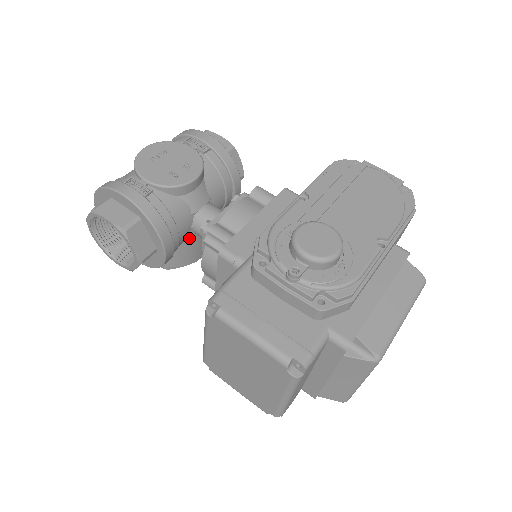
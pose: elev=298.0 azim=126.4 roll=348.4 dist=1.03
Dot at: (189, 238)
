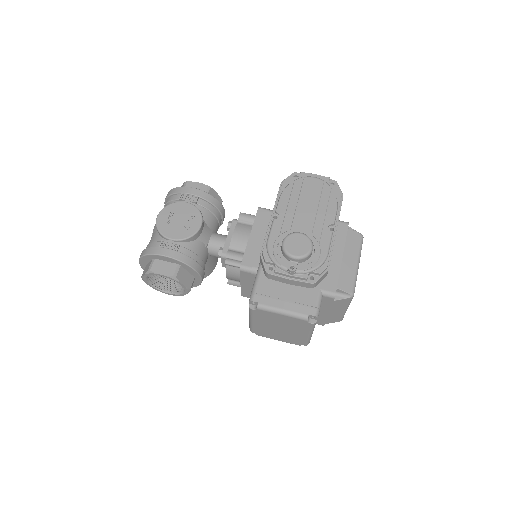
Dot at: (208, 260)
